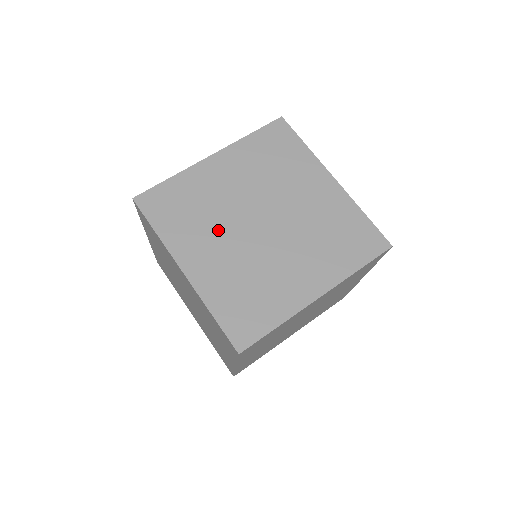
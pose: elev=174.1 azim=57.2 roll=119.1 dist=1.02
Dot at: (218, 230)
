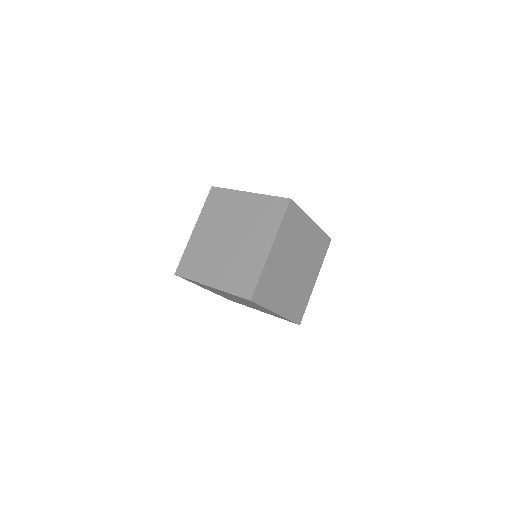
Dot at: (283, 285)
